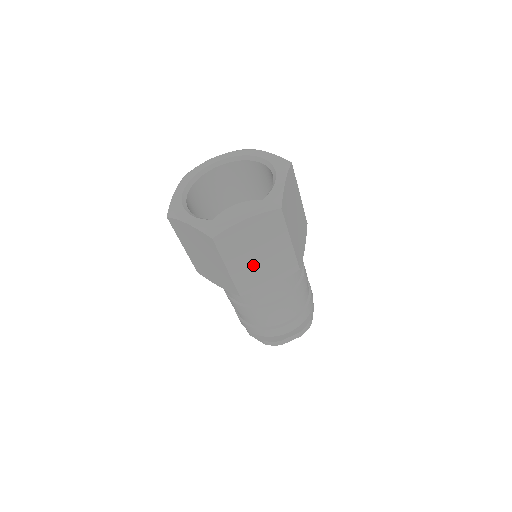
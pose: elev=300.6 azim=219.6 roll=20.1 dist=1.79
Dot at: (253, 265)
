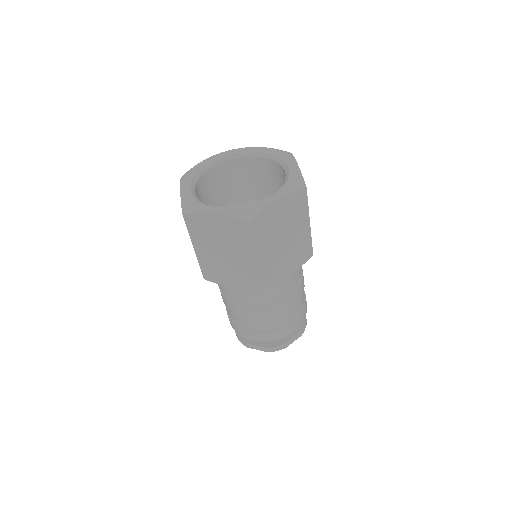
Dot at: (218, 259)
